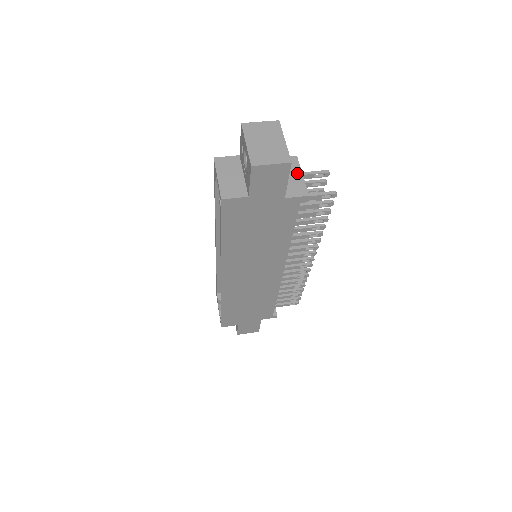
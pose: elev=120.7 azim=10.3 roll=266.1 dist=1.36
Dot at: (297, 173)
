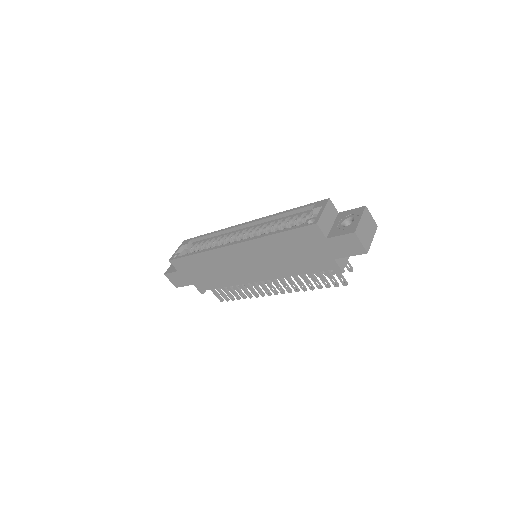
Dot at: occluded
